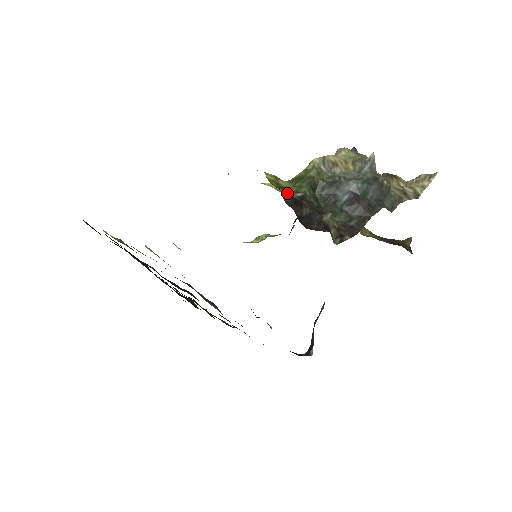
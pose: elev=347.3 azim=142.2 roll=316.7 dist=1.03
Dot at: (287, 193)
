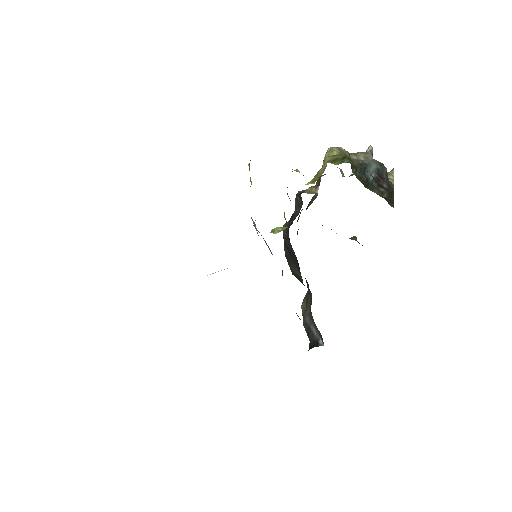
Dot at: occluded
